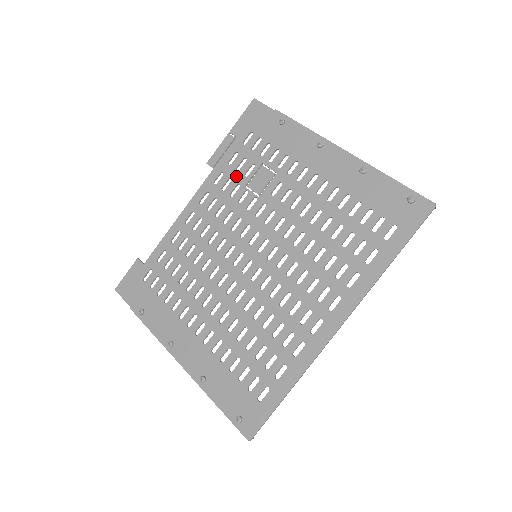
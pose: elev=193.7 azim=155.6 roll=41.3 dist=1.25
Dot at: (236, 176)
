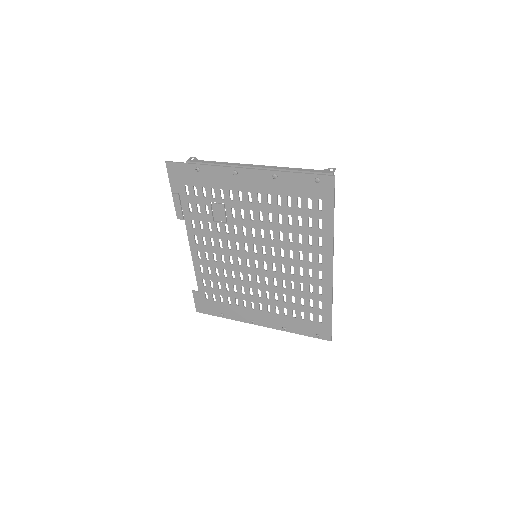
Dot at: (202, 218)
